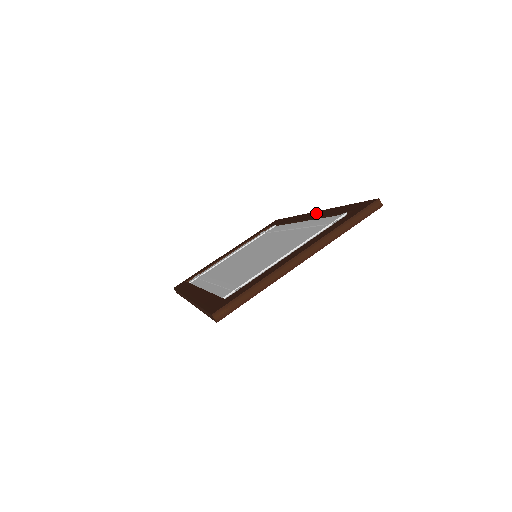
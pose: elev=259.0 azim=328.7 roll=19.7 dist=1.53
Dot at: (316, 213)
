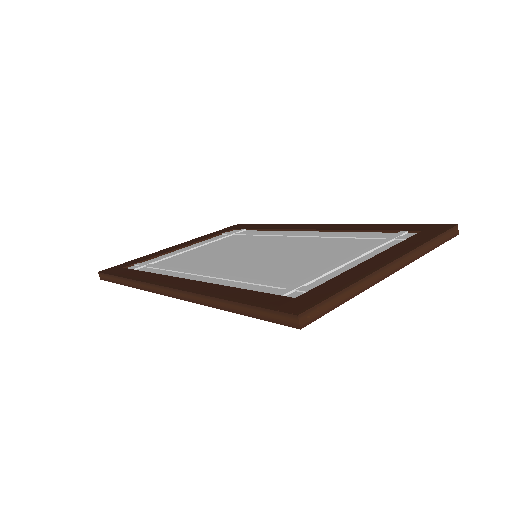
Dot at: (330, 226)
